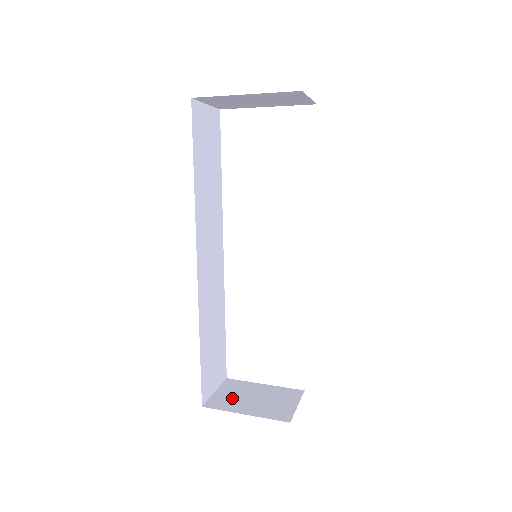
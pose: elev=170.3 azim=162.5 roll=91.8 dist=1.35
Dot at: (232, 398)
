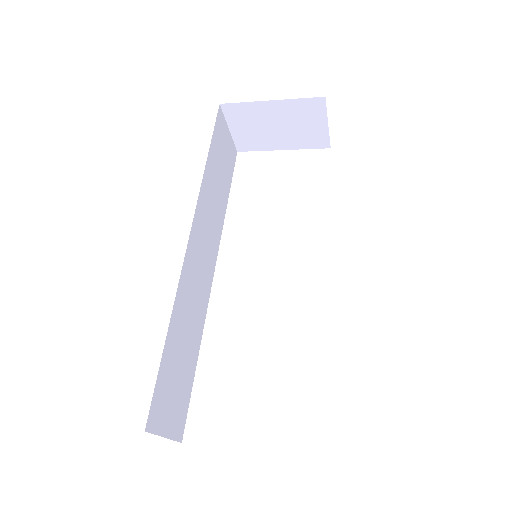
Dot at: occluded
